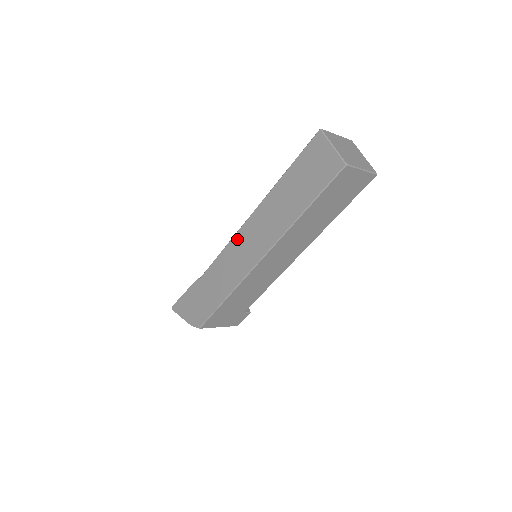
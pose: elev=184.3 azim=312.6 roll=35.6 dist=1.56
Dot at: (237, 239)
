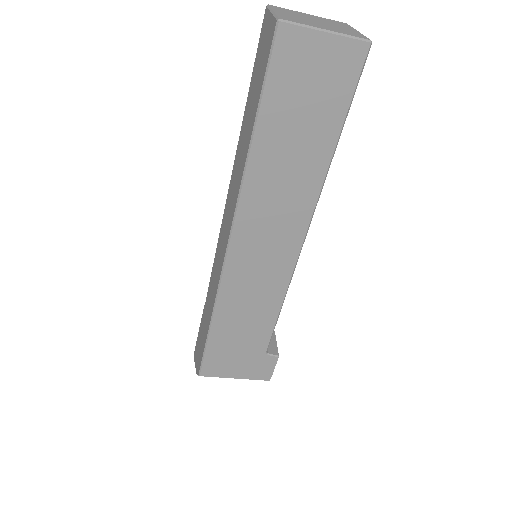
Dot at: (221, 230)
